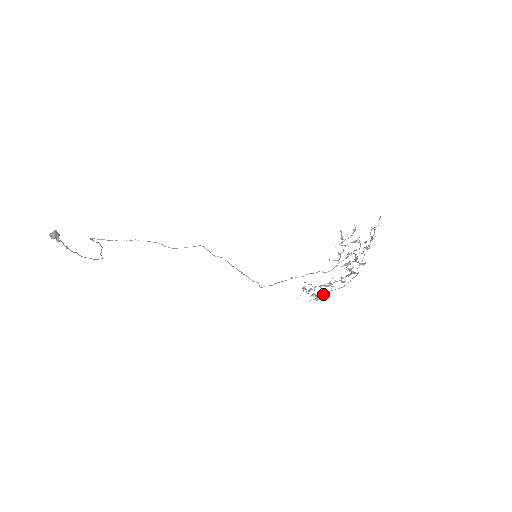
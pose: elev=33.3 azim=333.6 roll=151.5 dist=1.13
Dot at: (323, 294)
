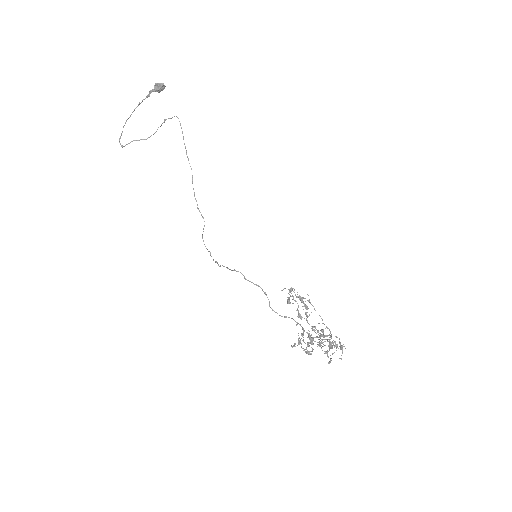
Dot at: occluded
